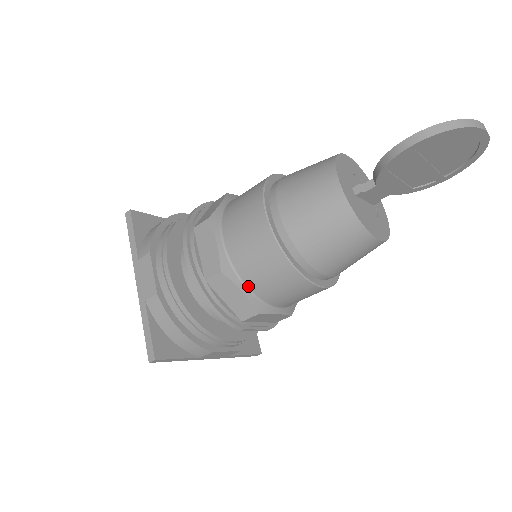
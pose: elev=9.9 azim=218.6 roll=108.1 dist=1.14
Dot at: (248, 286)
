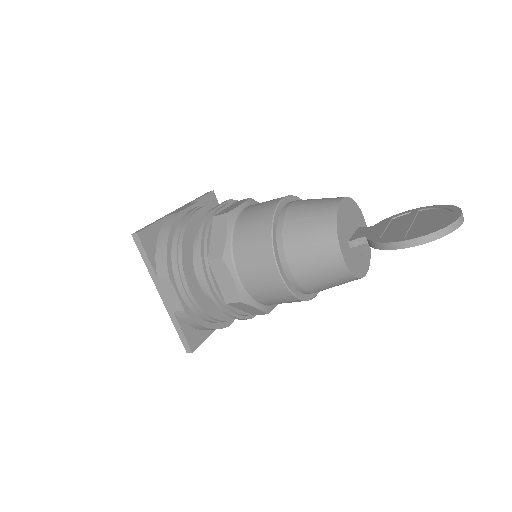
Dot at: (261, 303)
